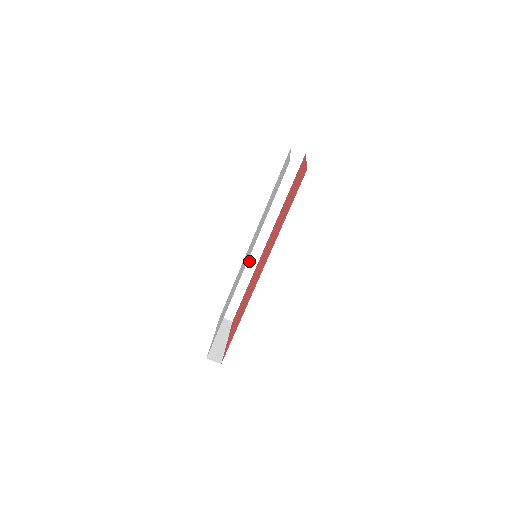
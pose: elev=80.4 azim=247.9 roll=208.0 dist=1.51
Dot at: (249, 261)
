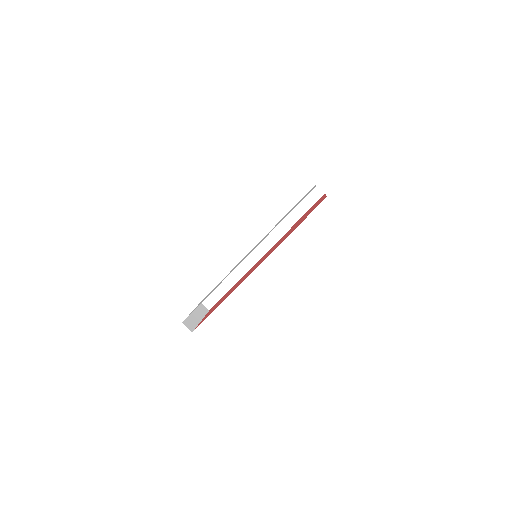
Dot at: (245, 263)
